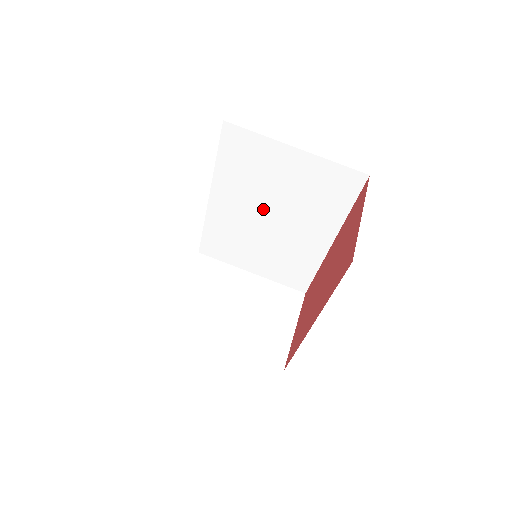
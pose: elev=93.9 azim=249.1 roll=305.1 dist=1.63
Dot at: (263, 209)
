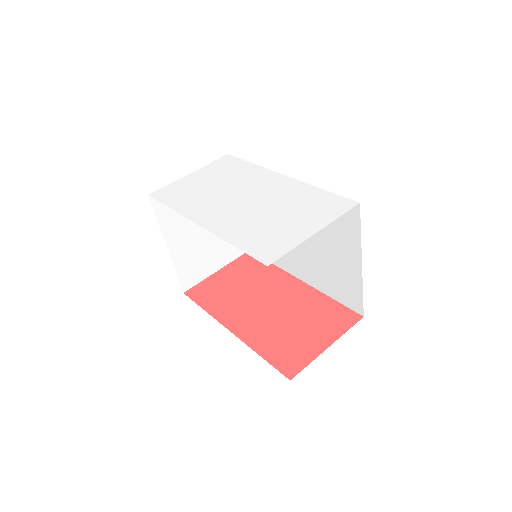
Dot at: occluded
